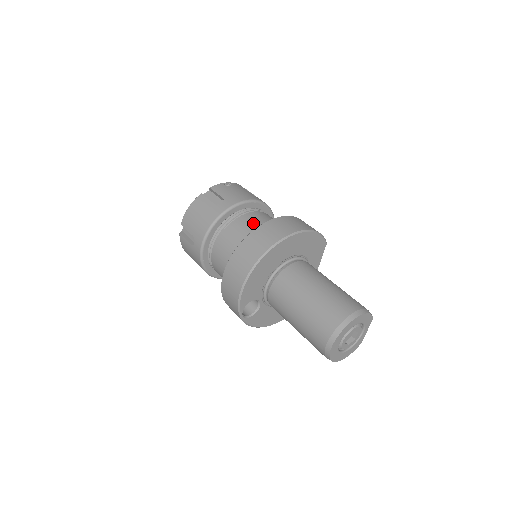
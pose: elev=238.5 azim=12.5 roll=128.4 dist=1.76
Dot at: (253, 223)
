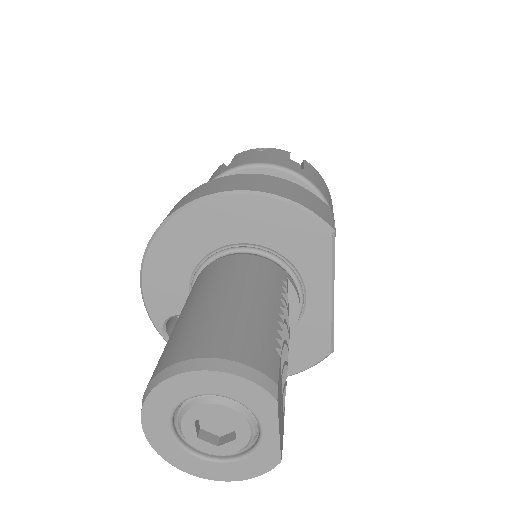
Dot at: occluded
